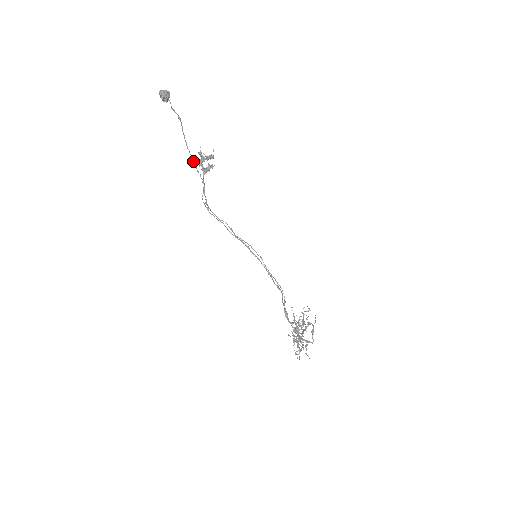
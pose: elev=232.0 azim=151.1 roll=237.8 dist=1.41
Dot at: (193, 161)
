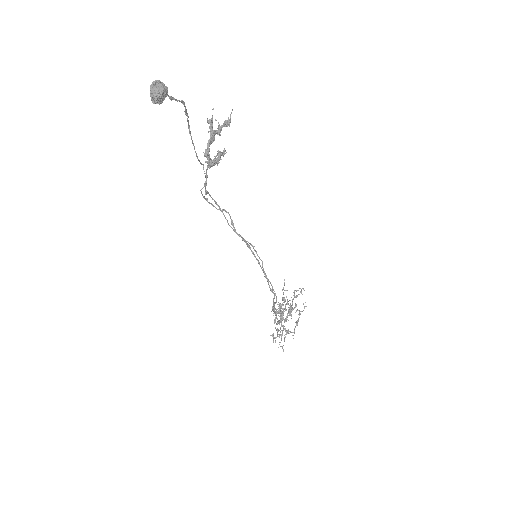
Dot at: occluded
